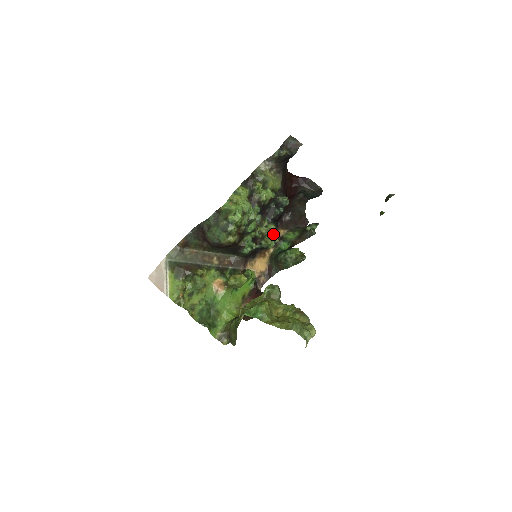
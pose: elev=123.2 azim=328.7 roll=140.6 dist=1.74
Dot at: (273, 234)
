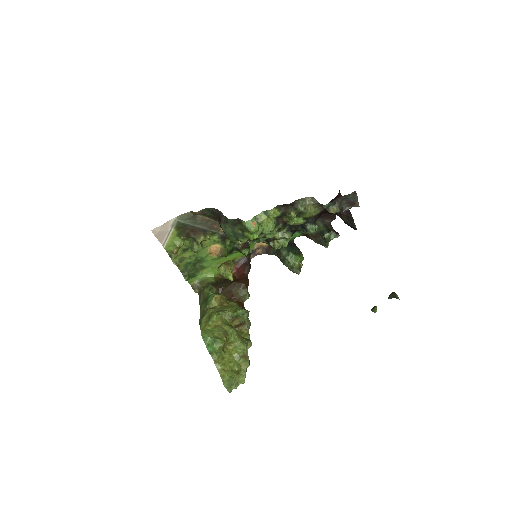
Dot at: (285, 239)
